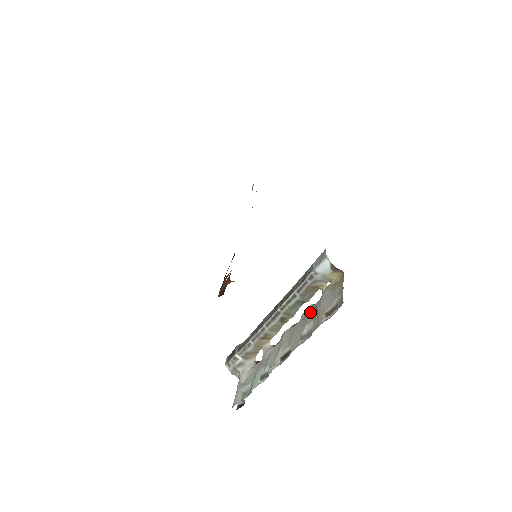
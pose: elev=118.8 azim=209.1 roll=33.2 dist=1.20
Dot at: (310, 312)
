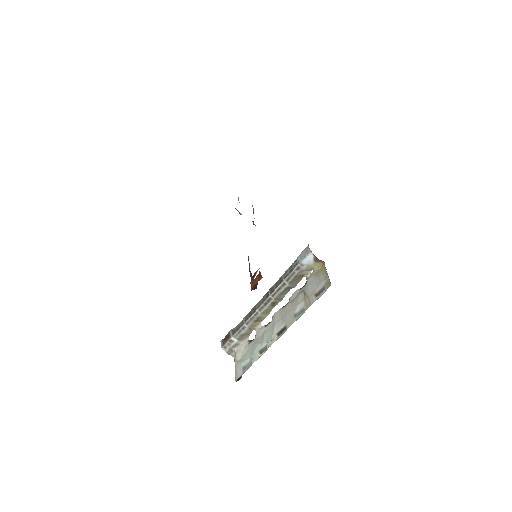
Dot at: (298, 295)
